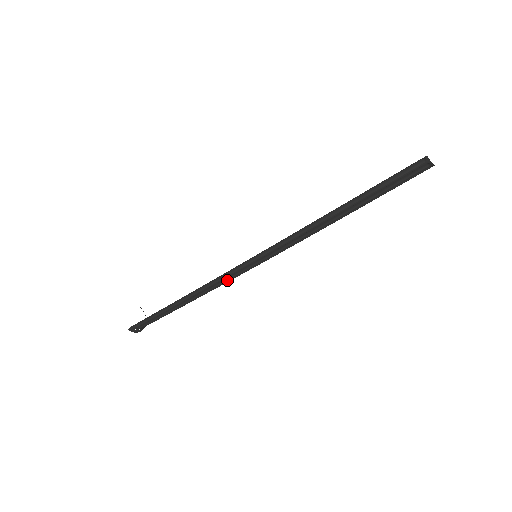
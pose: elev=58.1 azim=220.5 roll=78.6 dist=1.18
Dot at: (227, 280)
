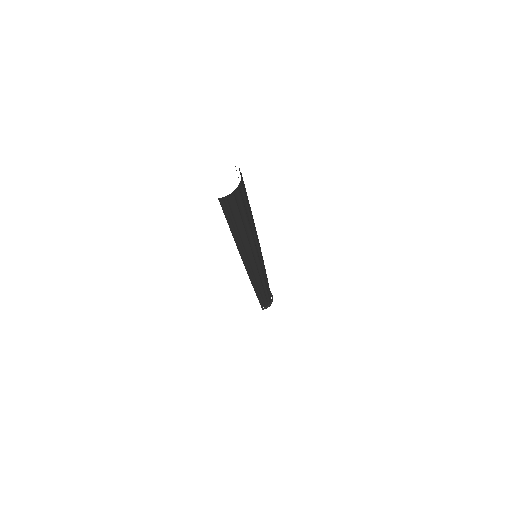
Dot at: (258, 277)
